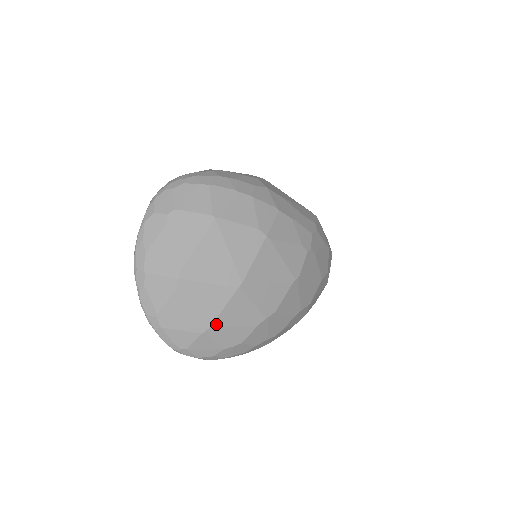
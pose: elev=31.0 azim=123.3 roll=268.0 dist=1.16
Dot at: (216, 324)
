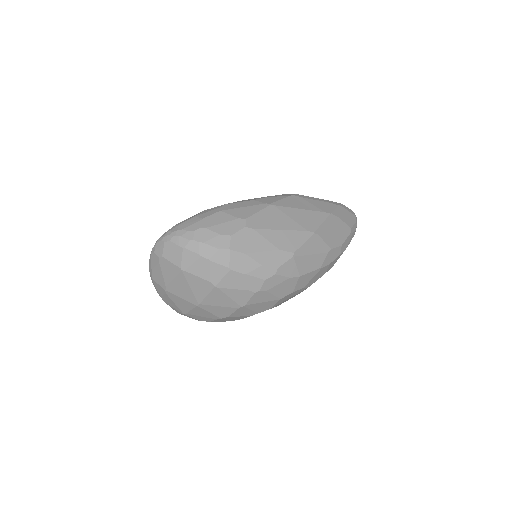
Dot at: (189, 313)
